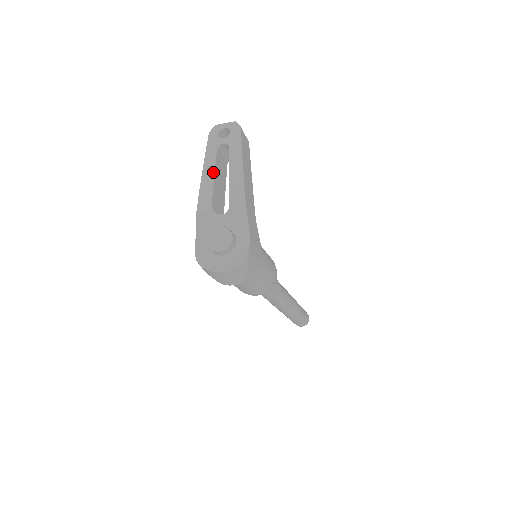
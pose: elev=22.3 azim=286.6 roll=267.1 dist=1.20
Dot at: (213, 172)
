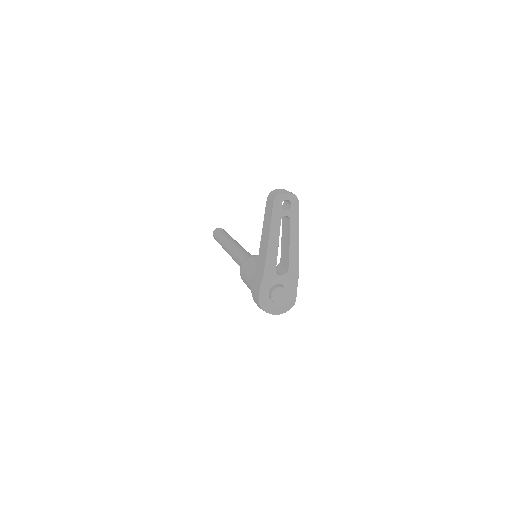
Dot at: (278, 241)
